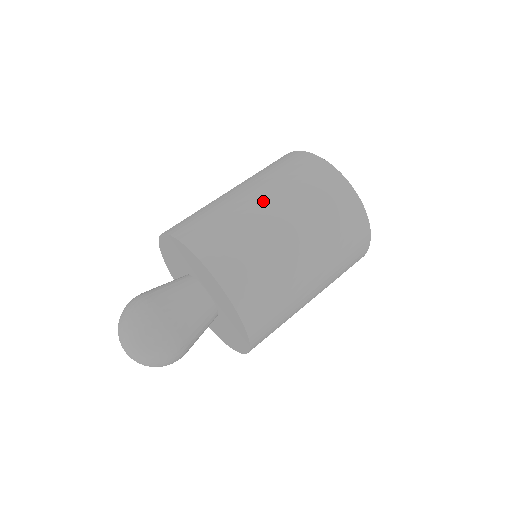
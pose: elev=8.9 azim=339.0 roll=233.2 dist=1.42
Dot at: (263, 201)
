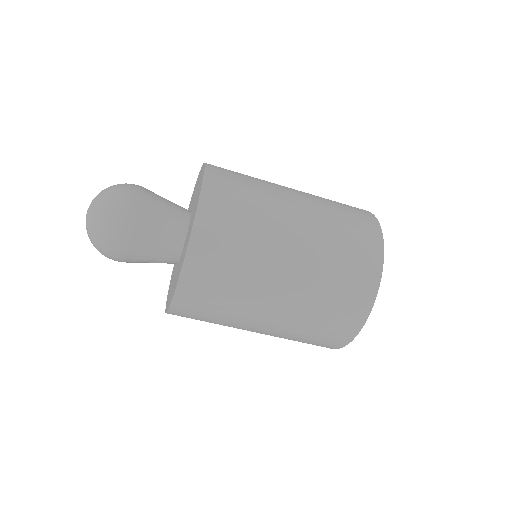
Dot at: (295, 192)
